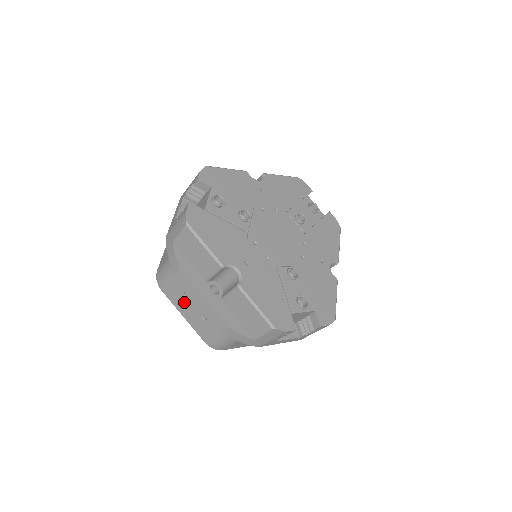
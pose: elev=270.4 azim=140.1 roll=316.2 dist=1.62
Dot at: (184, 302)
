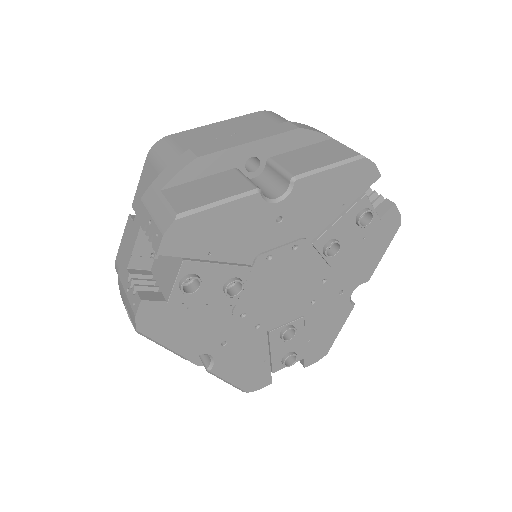
Dot at: occluded
